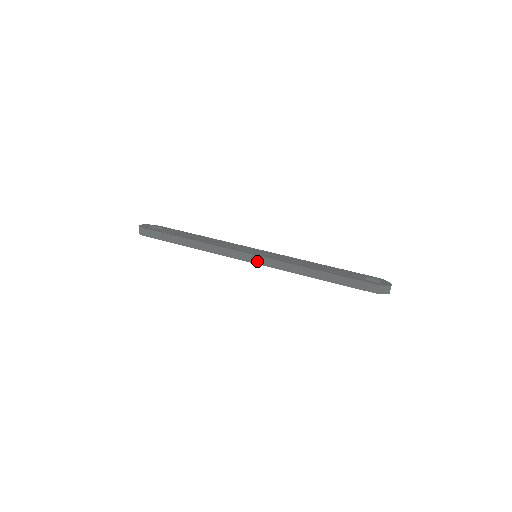
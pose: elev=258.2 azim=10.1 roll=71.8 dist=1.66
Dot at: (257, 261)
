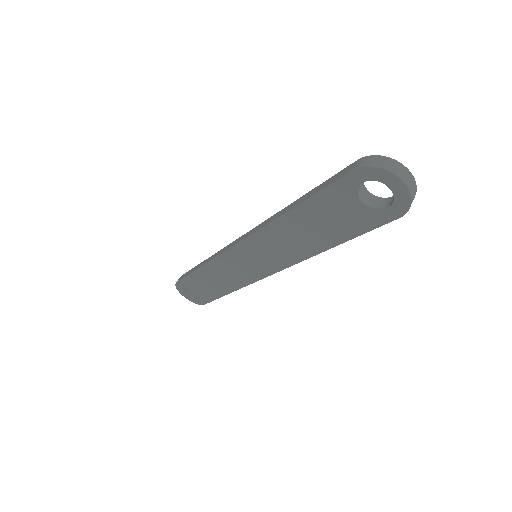
Dot at: (242, 239)
